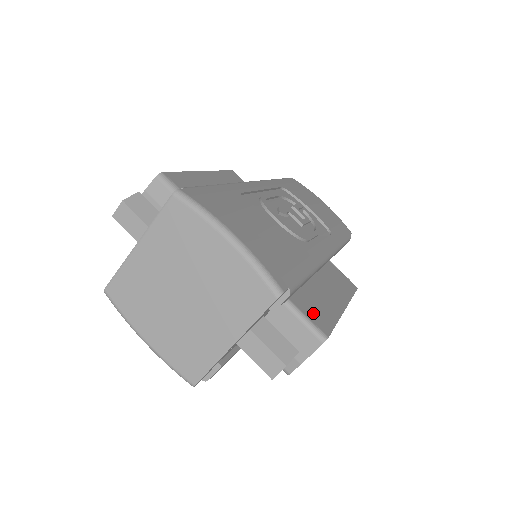
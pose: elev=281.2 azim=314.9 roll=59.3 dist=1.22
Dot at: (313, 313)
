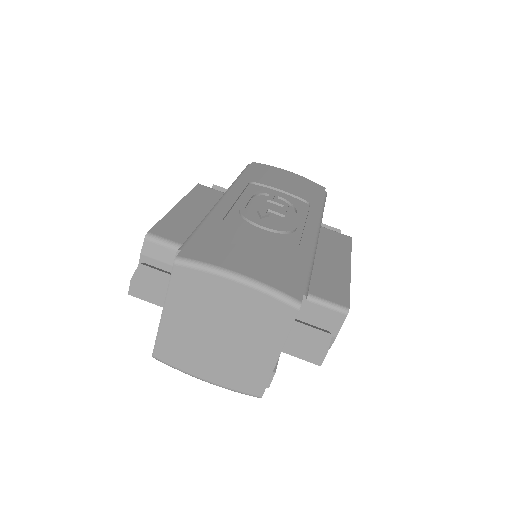
Dot at: (328, 292)
